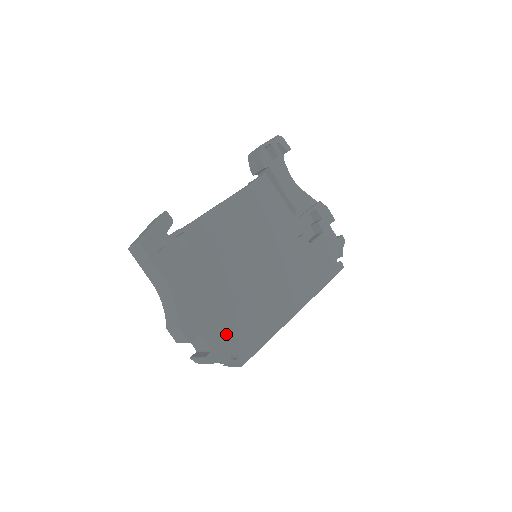
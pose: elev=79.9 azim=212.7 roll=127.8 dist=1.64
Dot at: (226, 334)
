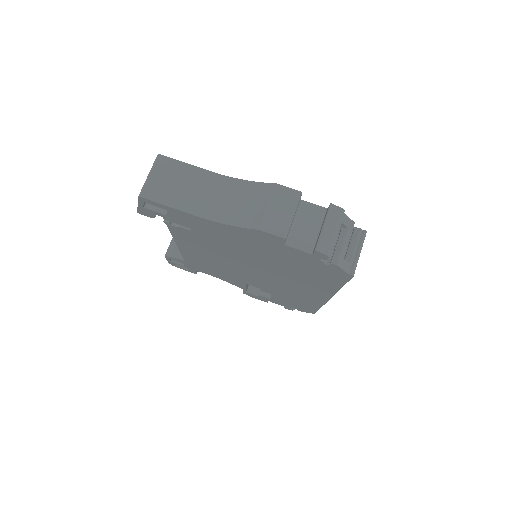
Dot at: occluded
